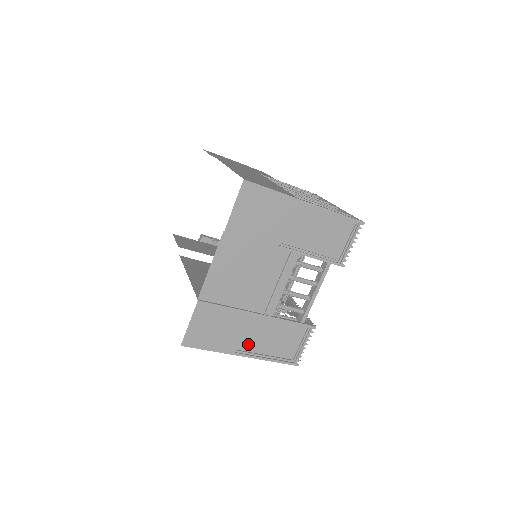
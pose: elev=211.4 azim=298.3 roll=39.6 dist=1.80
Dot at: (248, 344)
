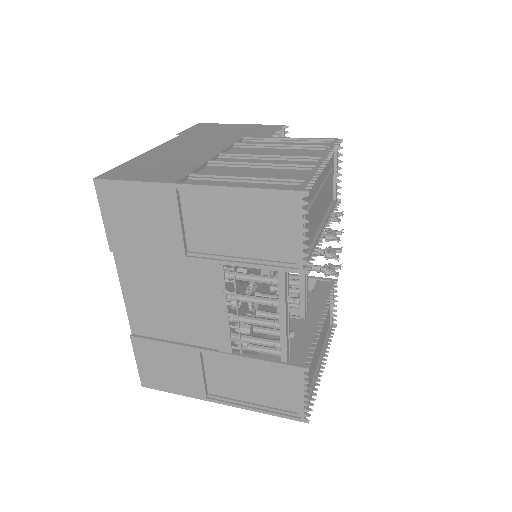
Dot at: (222, 388)
